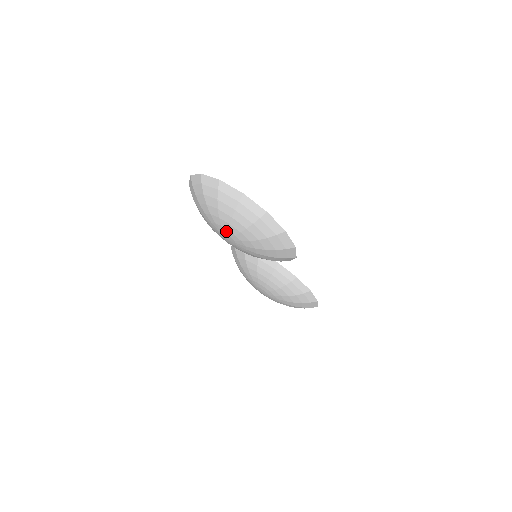
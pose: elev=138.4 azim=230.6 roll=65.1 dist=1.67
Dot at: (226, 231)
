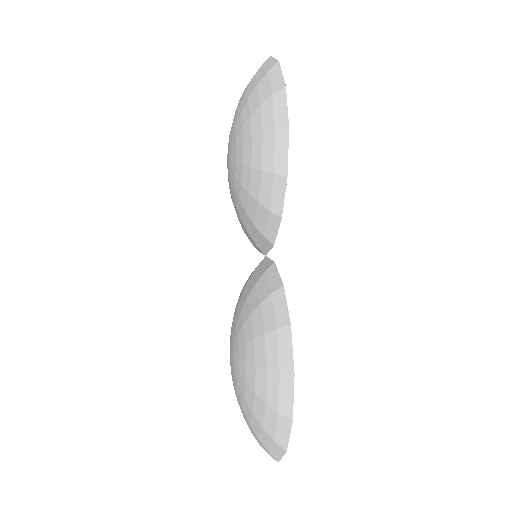
Dot at: (231, 133)
